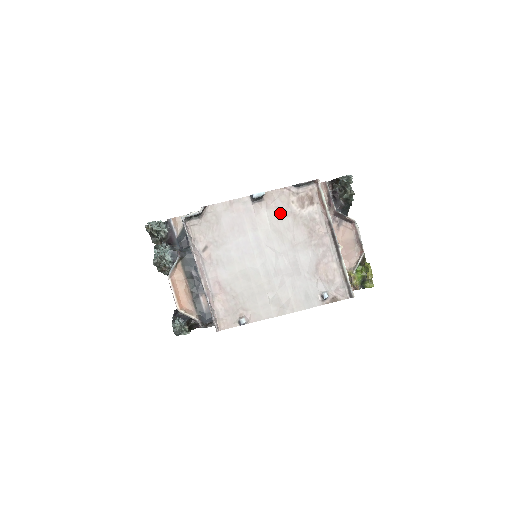
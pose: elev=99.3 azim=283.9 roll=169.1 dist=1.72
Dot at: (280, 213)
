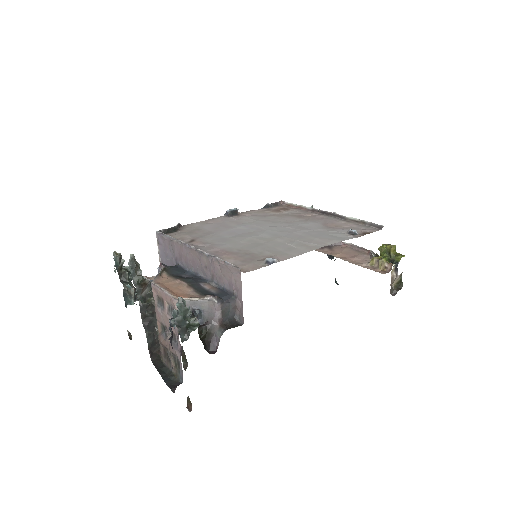
Dot at: (261, 216)
